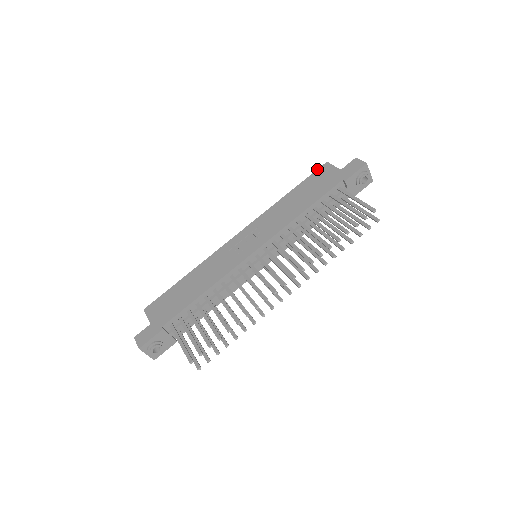
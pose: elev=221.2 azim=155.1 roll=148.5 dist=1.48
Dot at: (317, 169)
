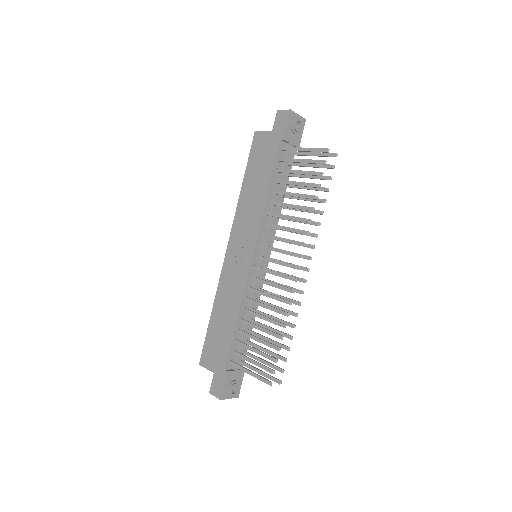
Dot at: occluded
